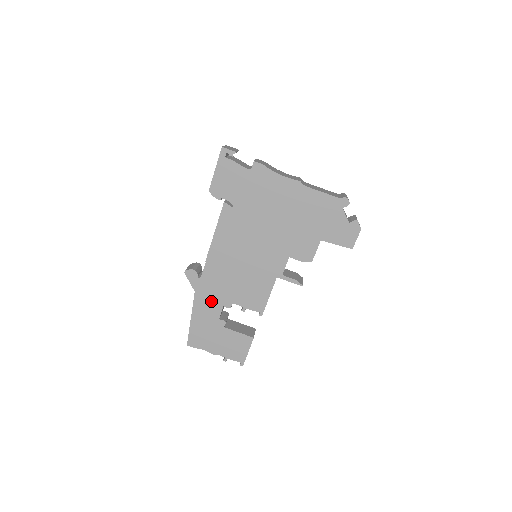
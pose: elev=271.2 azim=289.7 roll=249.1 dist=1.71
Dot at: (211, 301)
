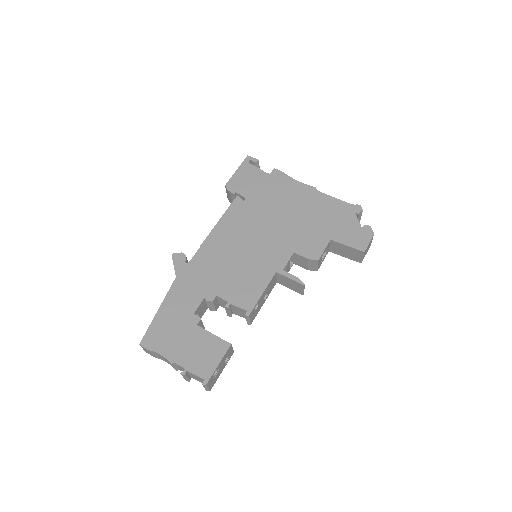
Dot at: (191, 290)
